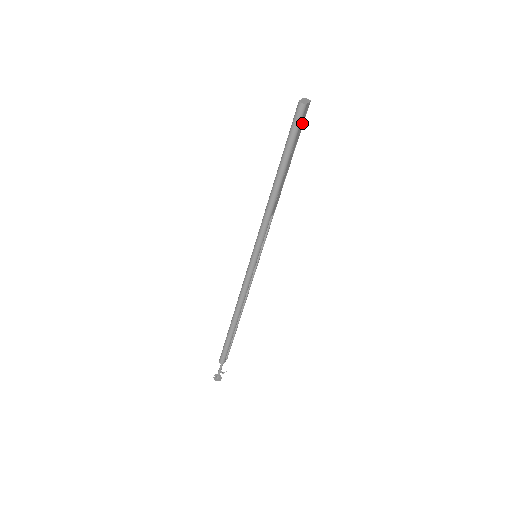
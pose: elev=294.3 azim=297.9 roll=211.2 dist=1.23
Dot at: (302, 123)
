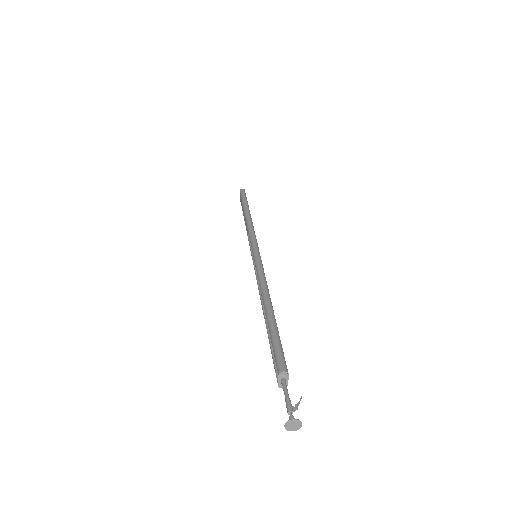
Dot at: occluded
